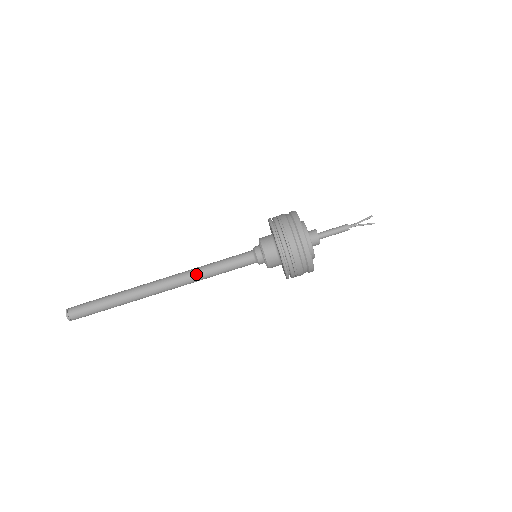
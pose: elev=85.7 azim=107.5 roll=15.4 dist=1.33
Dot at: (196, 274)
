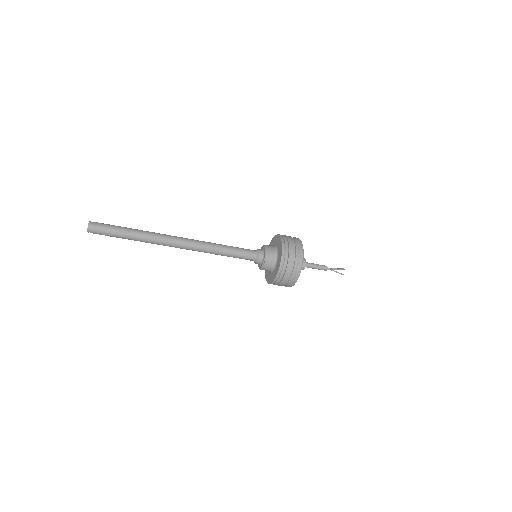
Dot at: (208, 247)
